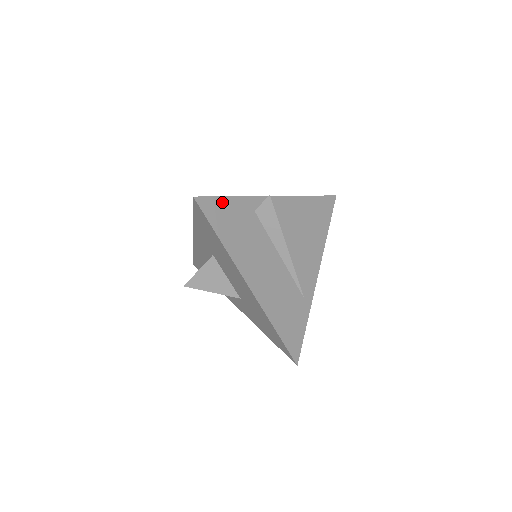
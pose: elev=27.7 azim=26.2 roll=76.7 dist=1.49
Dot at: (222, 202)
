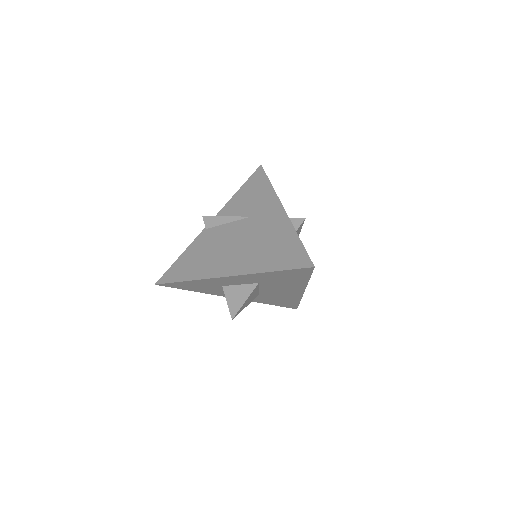
Dot at: occluded
